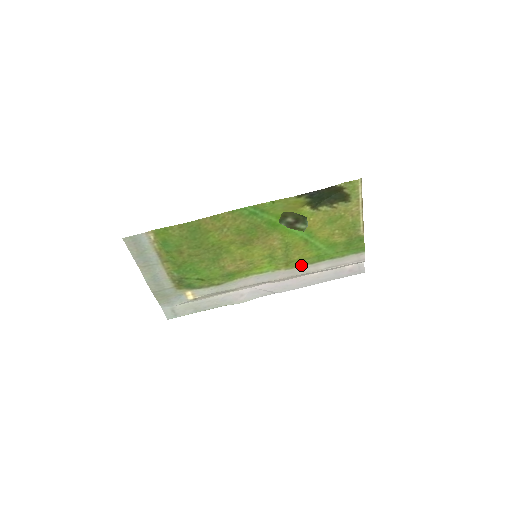
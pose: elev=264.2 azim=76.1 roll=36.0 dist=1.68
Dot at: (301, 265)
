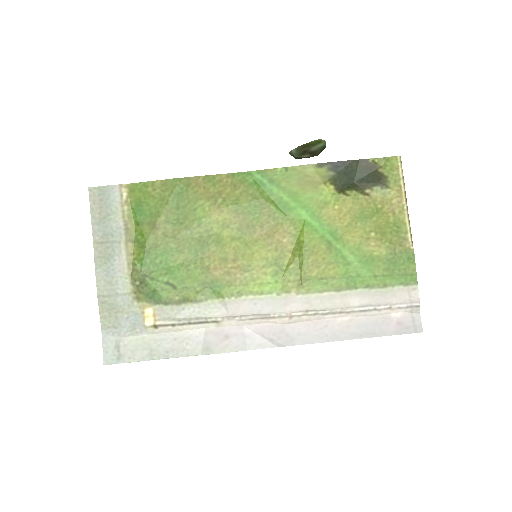
Dot at: (321, 290)
